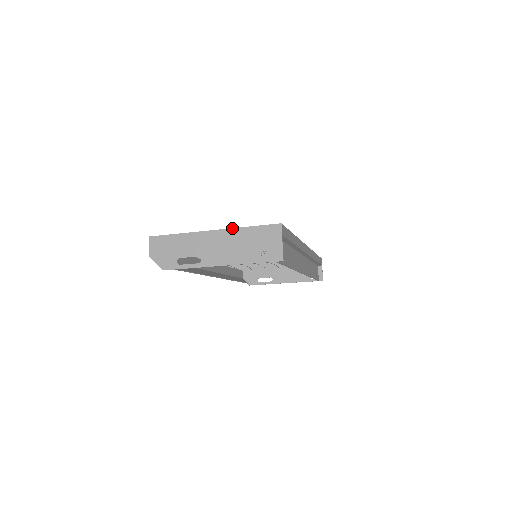
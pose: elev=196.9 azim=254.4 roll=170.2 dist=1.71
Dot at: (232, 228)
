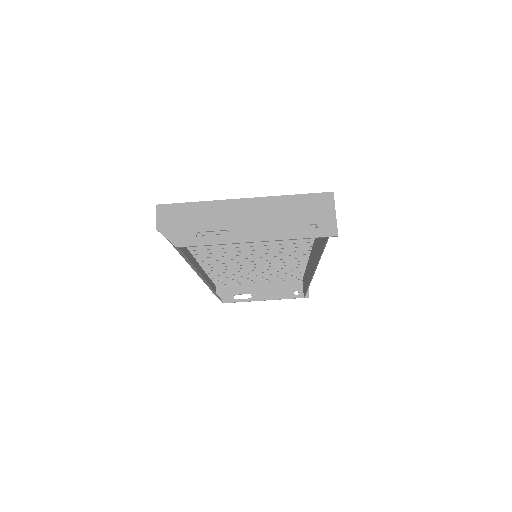
Dot at: (270, 196)
